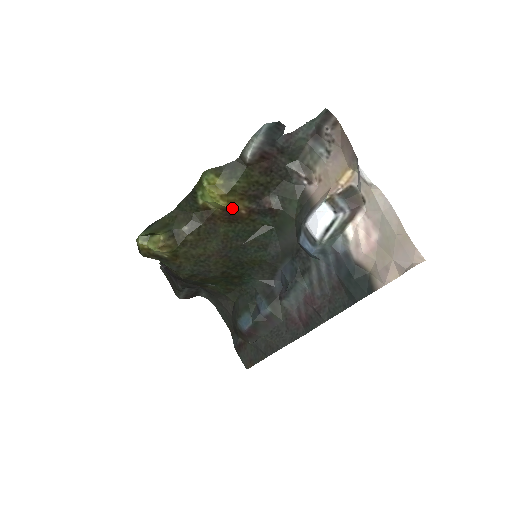
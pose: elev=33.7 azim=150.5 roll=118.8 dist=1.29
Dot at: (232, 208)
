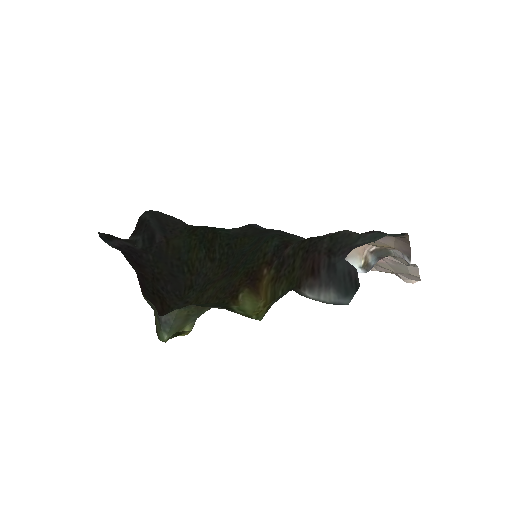
Dot at: (261, 286)
